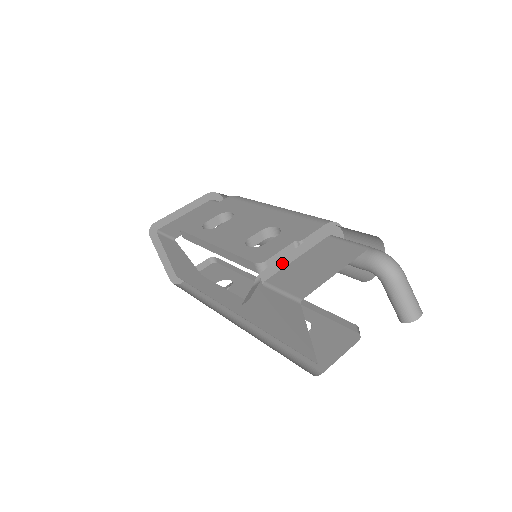
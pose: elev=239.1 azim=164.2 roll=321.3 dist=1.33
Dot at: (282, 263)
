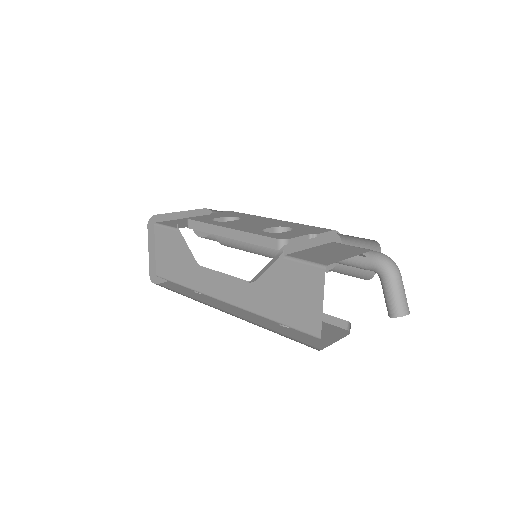
Dot at: (300, 246)
